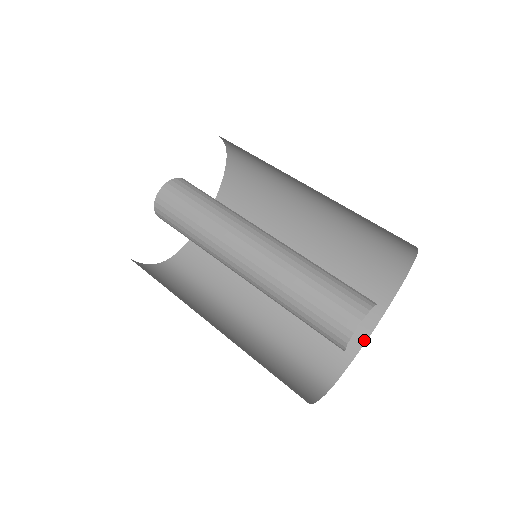
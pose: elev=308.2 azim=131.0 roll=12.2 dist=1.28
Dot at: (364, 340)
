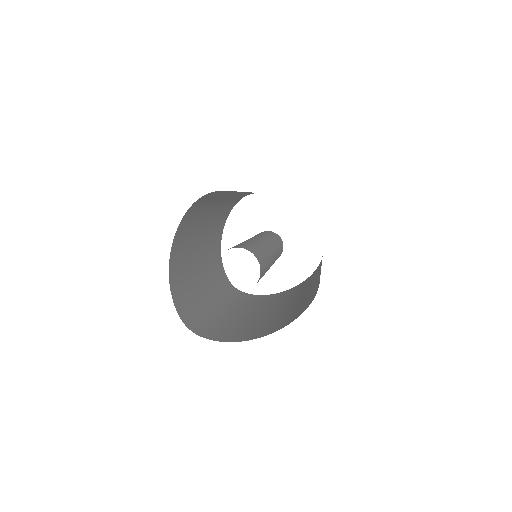
Dot at: (244, 340)
